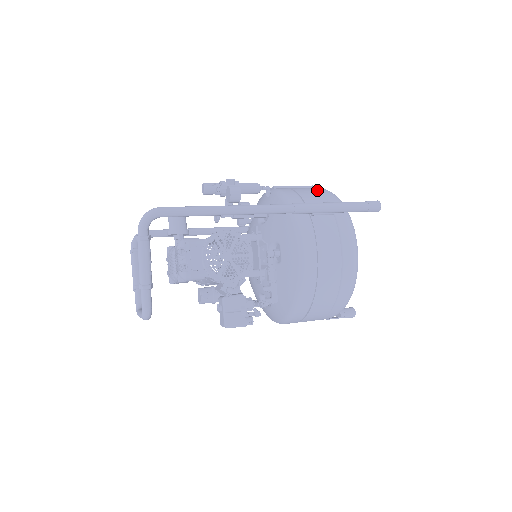
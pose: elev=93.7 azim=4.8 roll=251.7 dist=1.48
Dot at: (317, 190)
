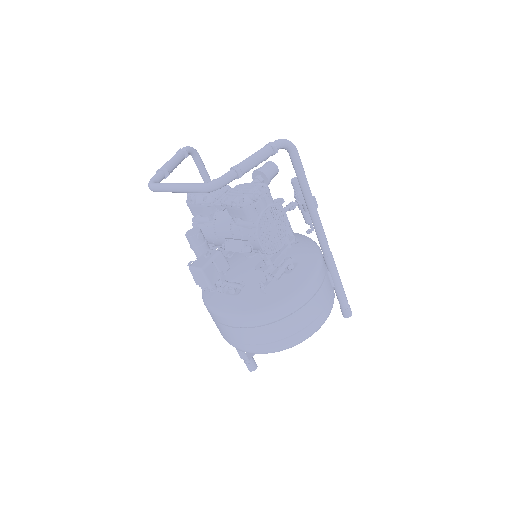
Dot at: occluded
